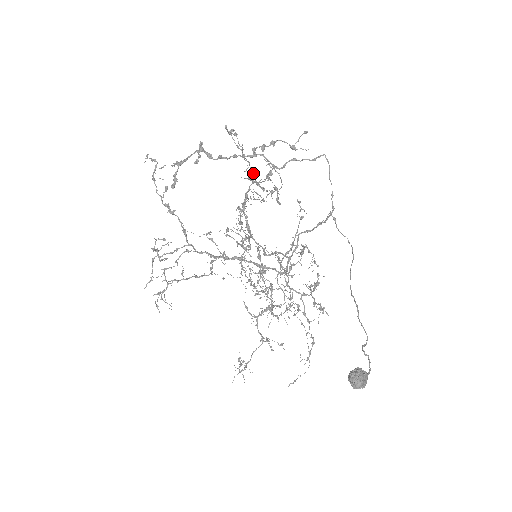
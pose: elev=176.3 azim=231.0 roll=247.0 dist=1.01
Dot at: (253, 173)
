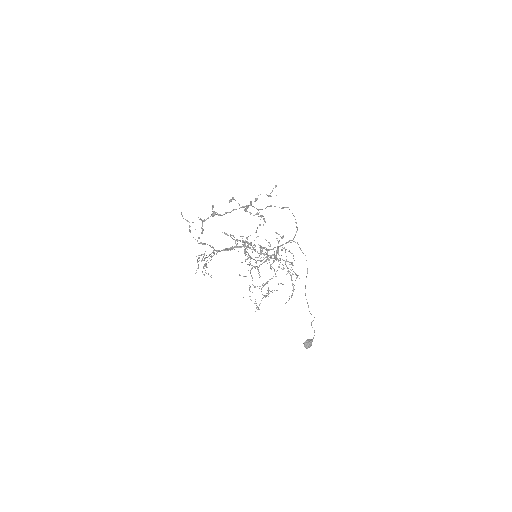
Dot at: (248, 243)
